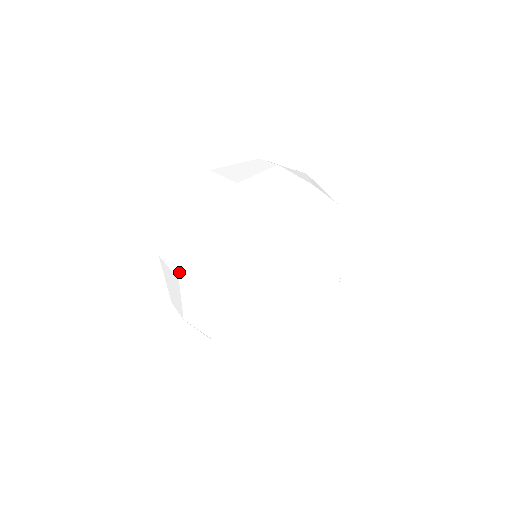
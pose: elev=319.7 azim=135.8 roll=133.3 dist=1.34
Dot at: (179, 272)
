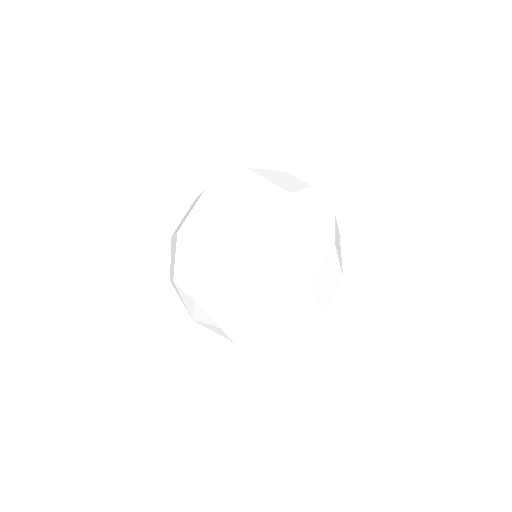
Dot at: occluded
